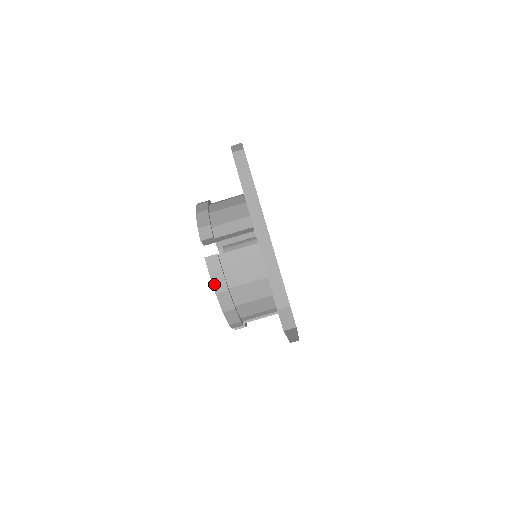
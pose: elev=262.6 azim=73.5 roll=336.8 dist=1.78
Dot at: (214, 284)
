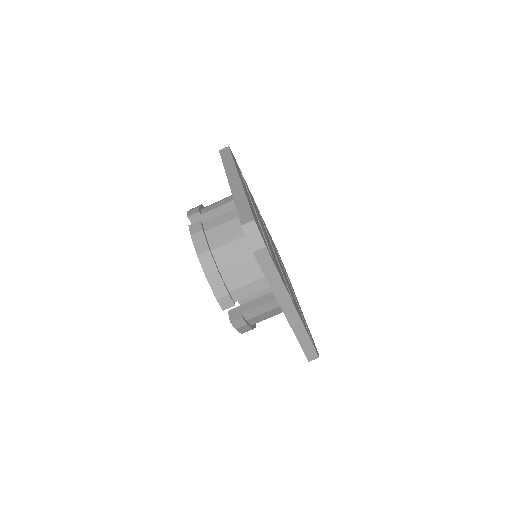
Dot at: (240, 331)
